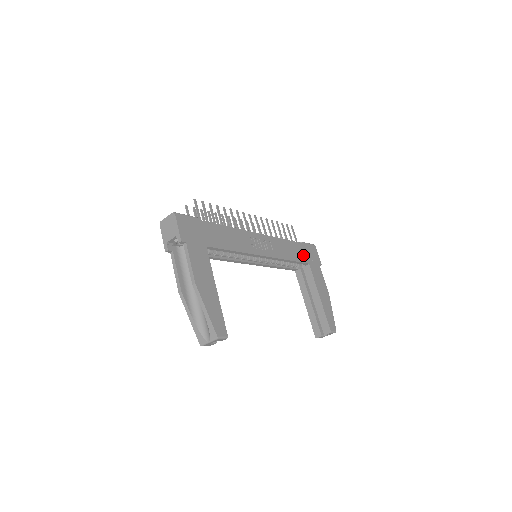
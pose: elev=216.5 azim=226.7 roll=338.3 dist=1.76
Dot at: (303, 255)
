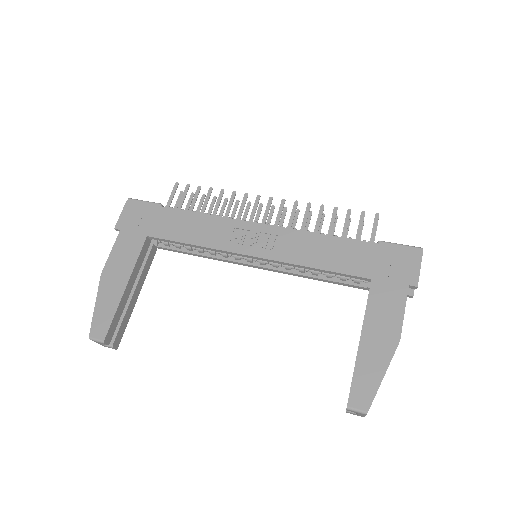
Dot at: (363, 263)
